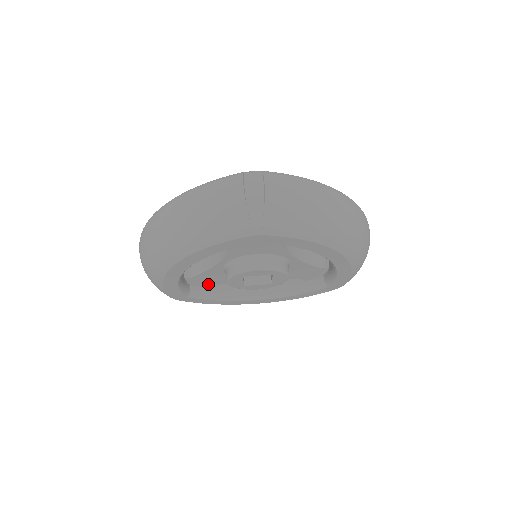
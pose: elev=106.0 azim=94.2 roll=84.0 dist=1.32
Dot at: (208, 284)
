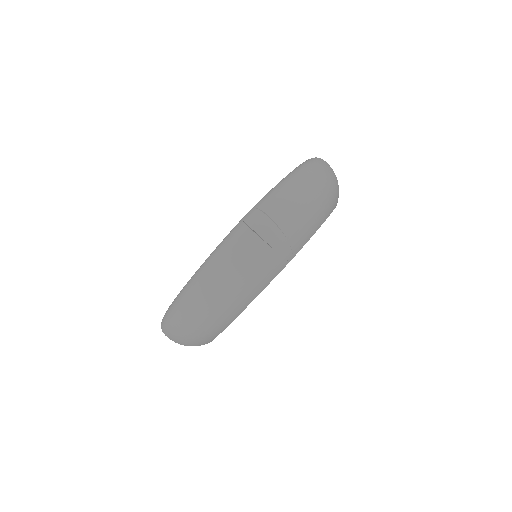
Dot at: occluded
